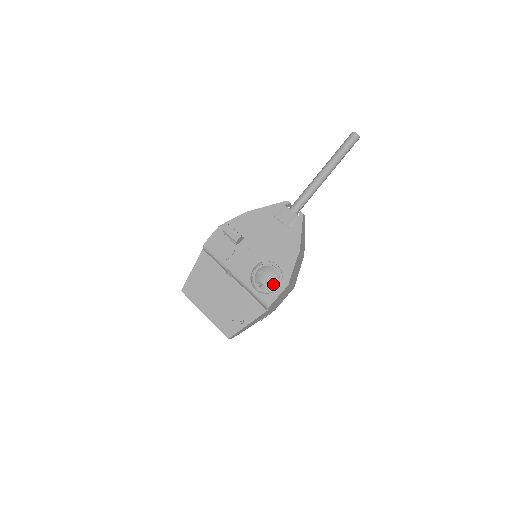
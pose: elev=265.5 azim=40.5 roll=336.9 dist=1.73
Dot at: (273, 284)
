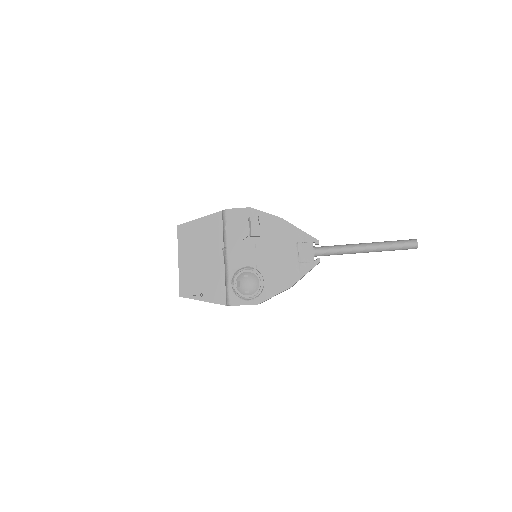
Dot at: (248, 294)
